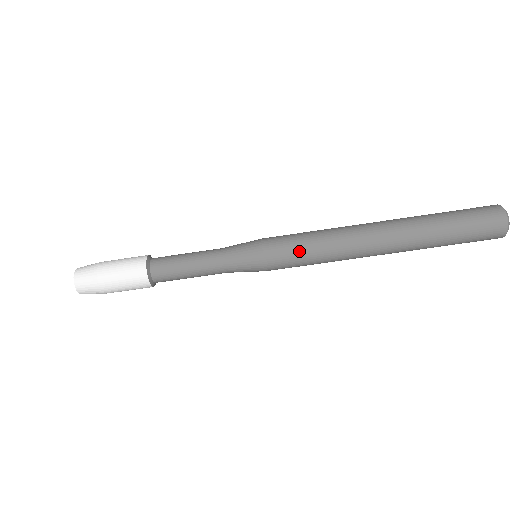
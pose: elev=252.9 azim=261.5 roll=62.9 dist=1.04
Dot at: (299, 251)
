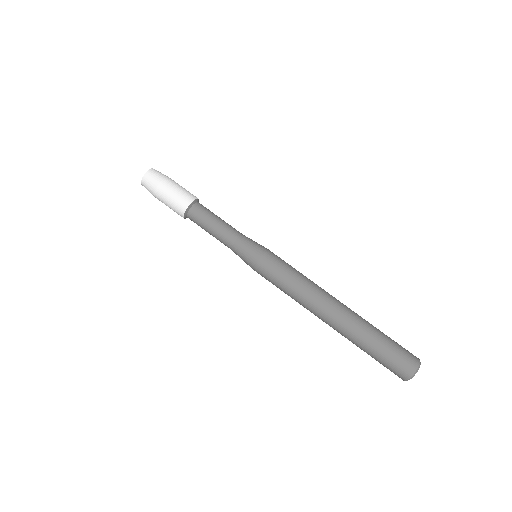
Dot at: (282, 274)
